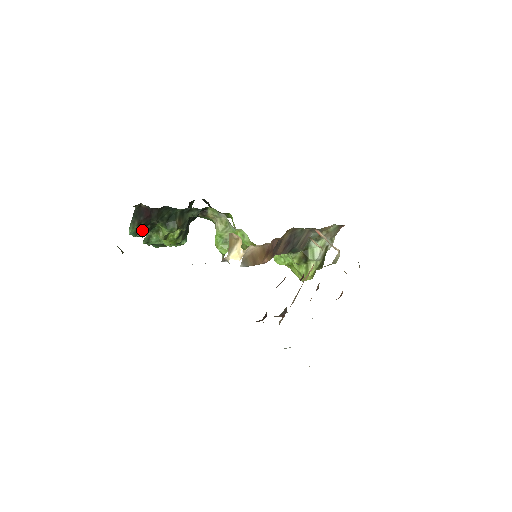
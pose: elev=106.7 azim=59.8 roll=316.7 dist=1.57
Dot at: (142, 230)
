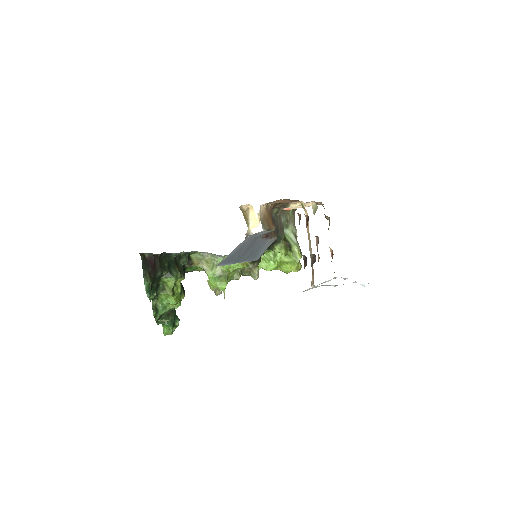
Dot at: (152, 288)
